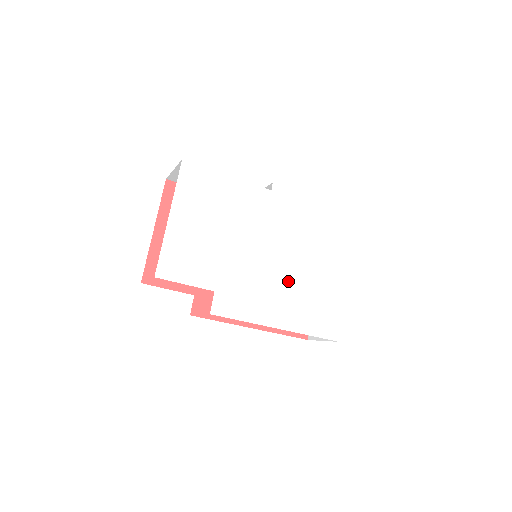
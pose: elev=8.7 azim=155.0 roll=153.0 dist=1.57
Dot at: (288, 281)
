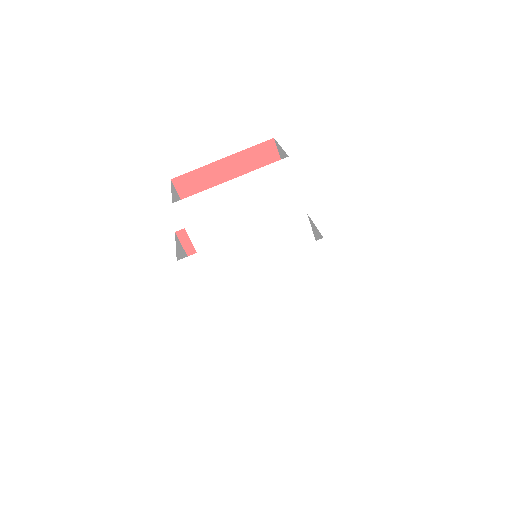
Dot at: (249, 298)
